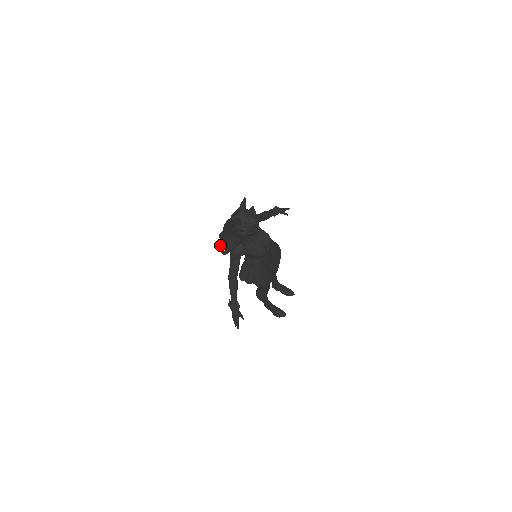
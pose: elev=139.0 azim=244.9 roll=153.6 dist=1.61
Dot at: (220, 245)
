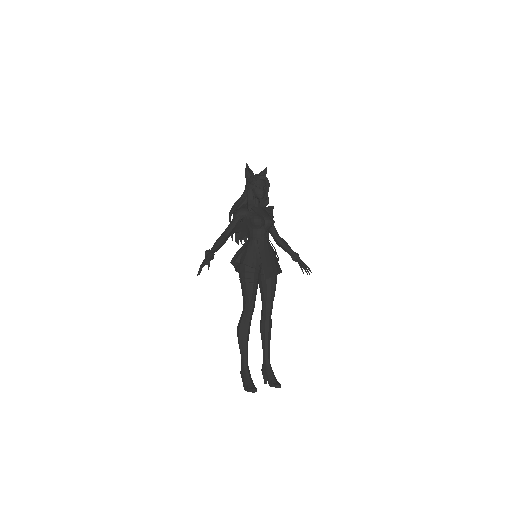
Dot at: occluded
